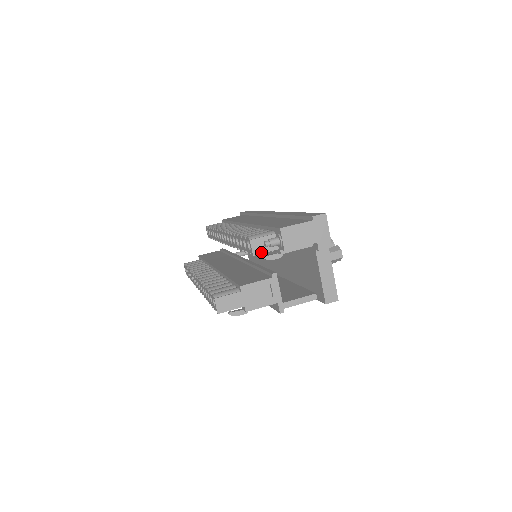
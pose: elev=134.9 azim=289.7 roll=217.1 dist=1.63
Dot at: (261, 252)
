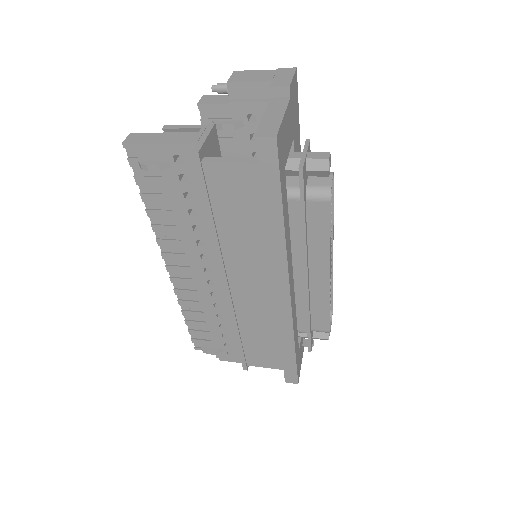
Dot at: (208, 103)
